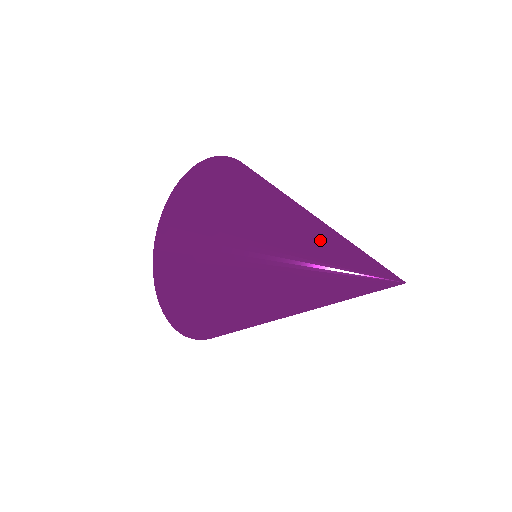
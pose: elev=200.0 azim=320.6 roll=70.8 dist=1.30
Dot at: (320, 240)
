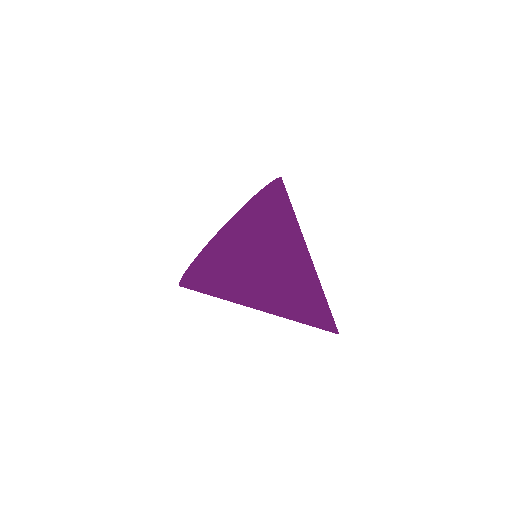
Dot at: (296, 305)
